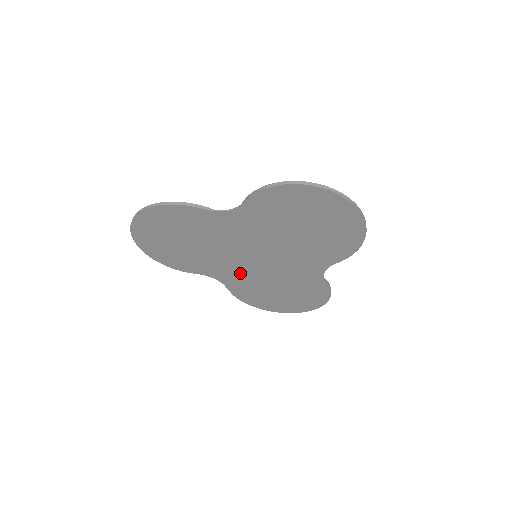
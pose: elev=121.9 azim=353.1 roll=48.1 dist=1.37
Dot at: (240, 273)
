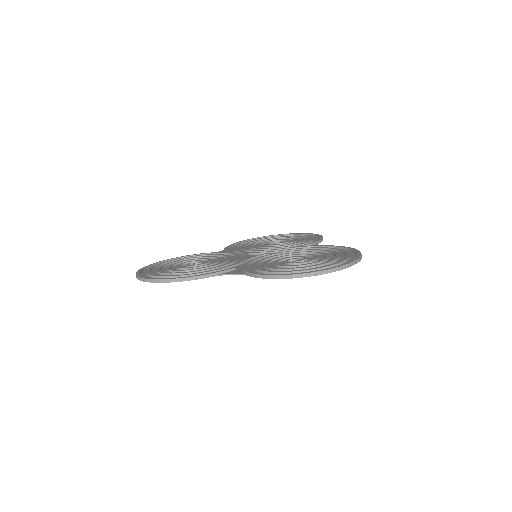
Dot at: occluded
